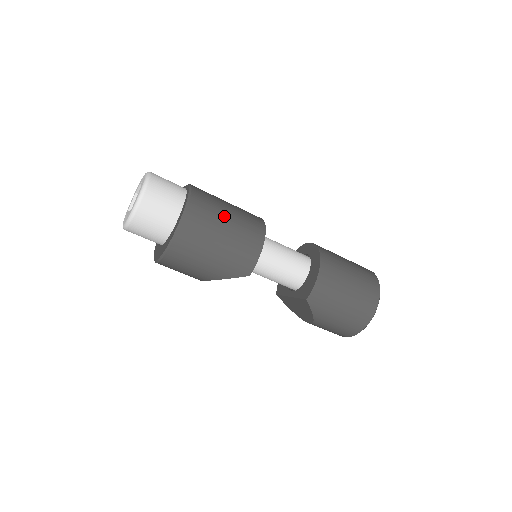
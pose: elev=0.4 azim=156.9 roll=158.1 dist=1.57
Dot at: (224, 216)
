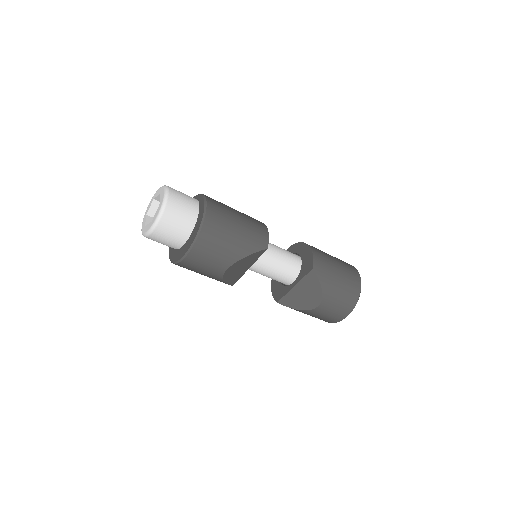
Dot at: (231, 208)
